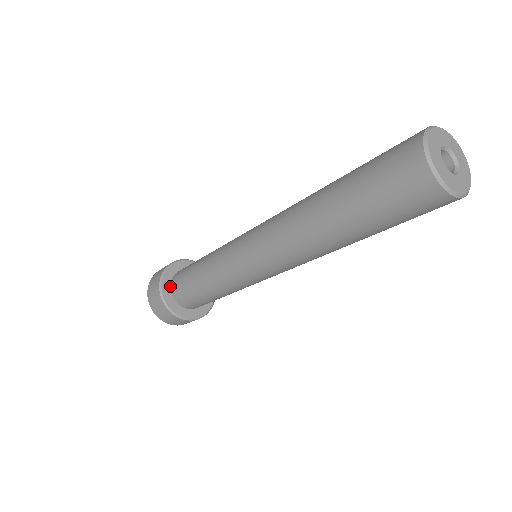
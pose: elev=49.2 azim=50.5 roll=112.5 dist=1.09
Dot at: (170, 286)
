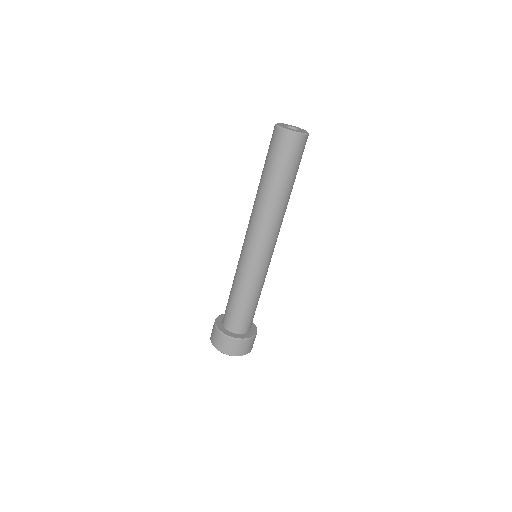
Dot at: (222, 324)
